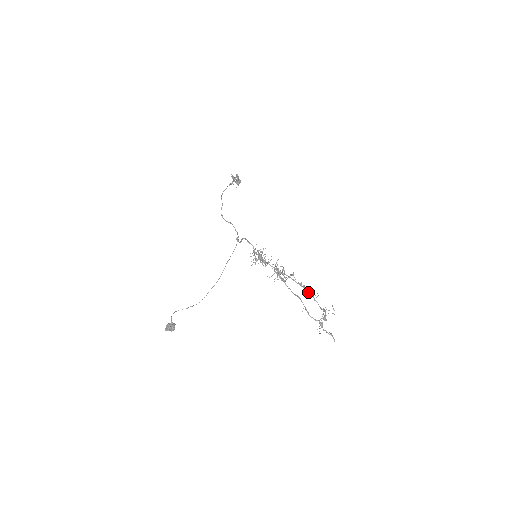
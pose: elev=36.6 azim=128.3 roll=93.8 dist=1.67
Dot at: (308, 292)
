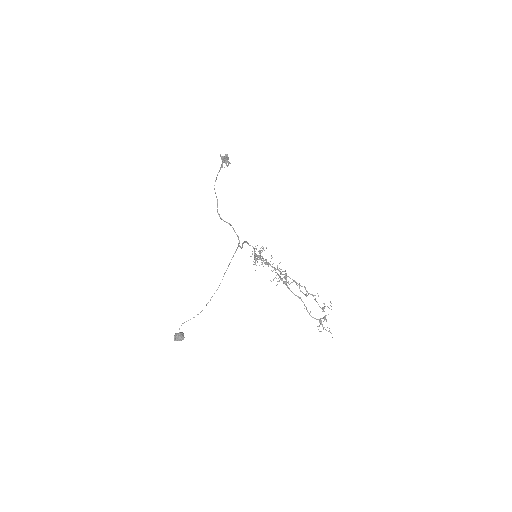
Dot at: (309, 293)
